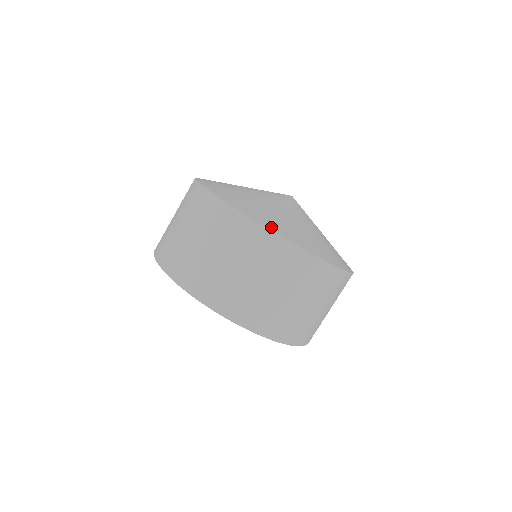
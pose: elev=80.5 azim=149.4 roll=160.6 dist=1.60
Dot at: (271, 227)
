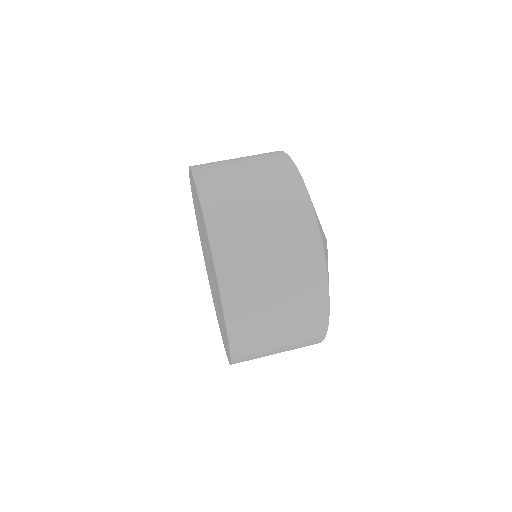
Dot at: occluded
